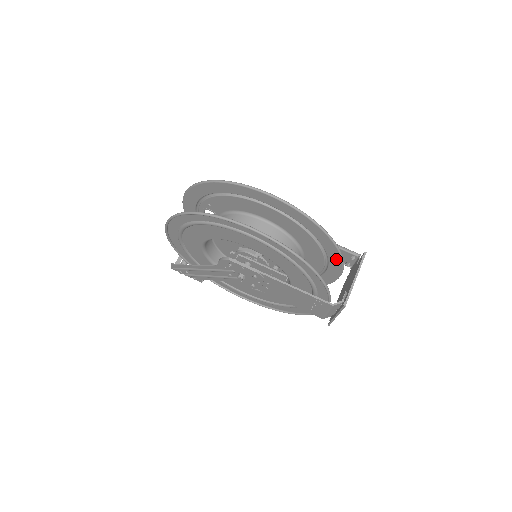
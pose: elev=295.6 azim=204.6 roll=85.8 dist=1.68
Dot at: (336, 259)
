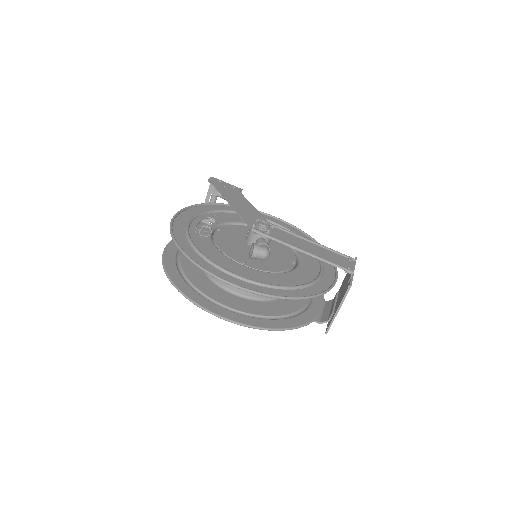
Dot at: (321, 290)
